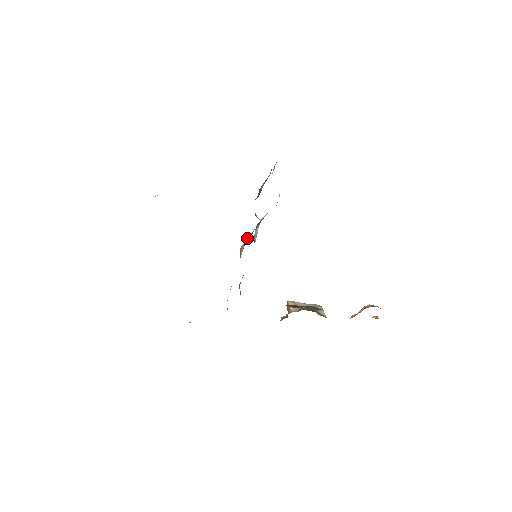
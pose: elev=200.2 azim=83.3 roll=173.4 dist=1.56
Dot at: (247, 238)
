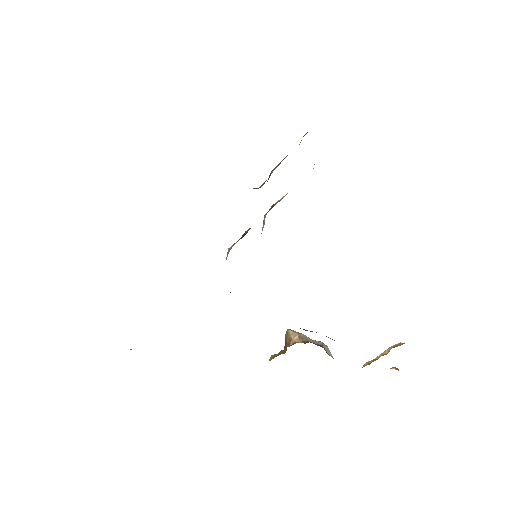
Dot at: (243, 234)
